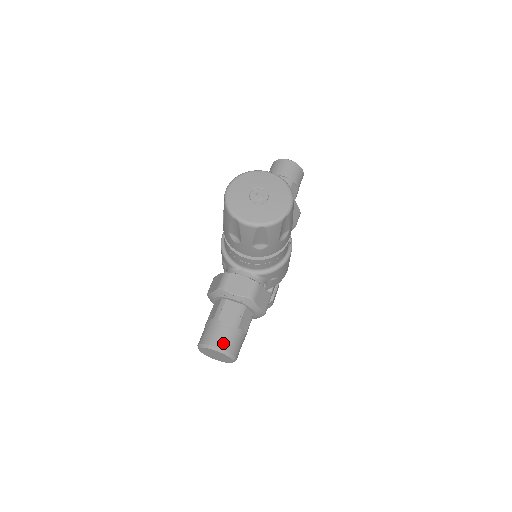
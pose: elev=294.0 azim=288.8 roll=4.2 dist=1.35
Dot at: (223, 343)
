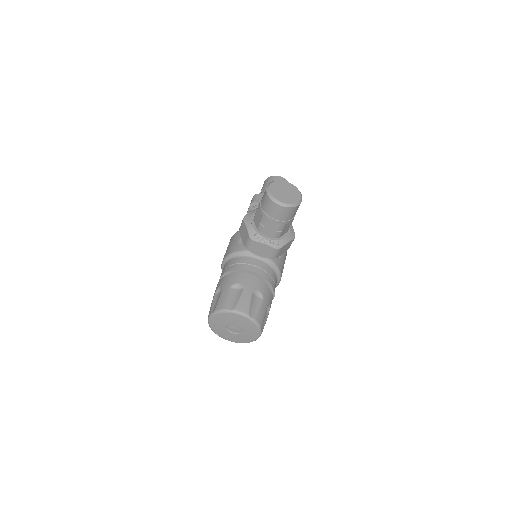
Dot at: occluded
